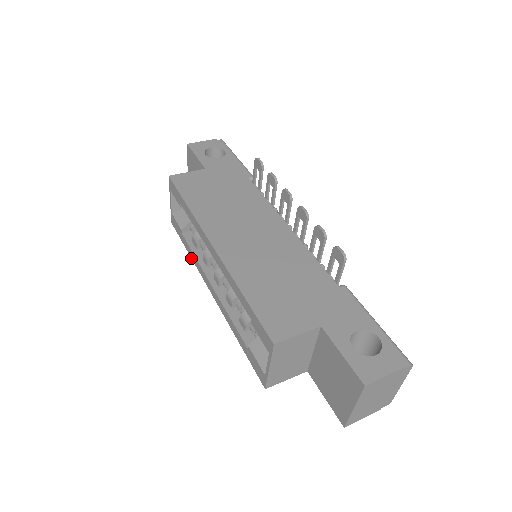
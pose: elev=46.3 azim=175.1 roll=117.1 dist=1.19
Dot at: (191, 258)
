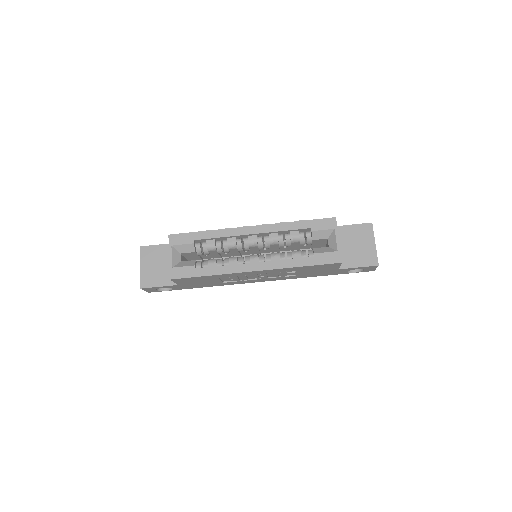
Dot at: (216, 275)
